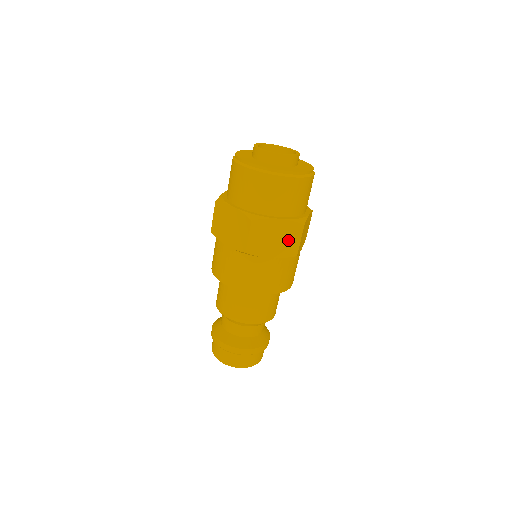
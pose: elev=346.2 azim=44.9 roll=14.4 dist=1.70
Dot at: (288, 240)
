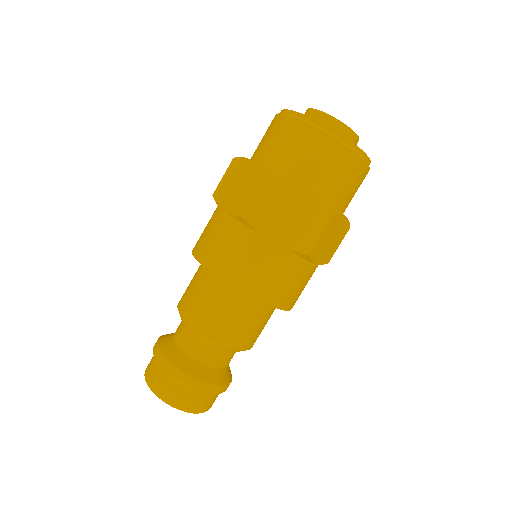
Dot at: (305, 225)
